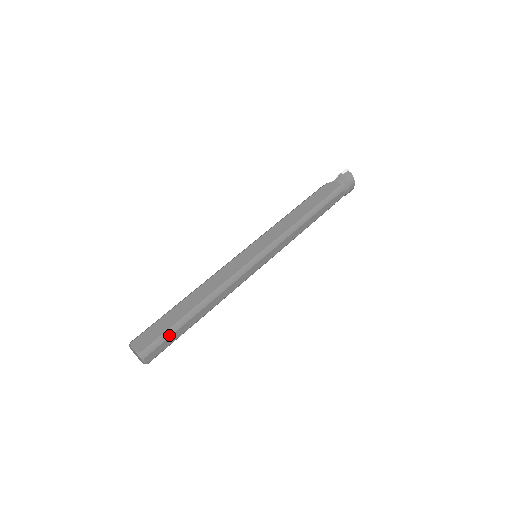
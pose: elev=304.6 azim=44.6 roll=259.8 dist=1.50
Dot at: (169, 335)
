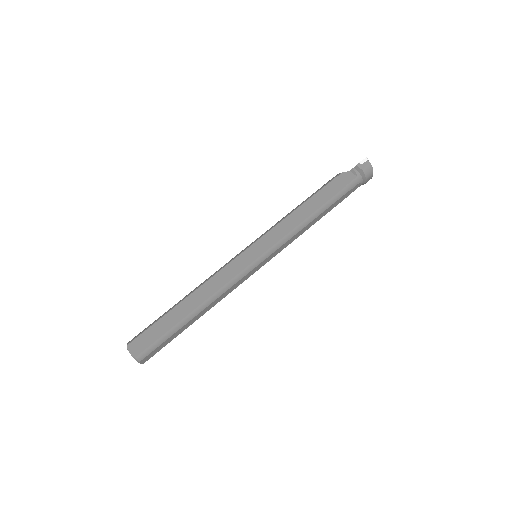
Dot at: (164, 340)
